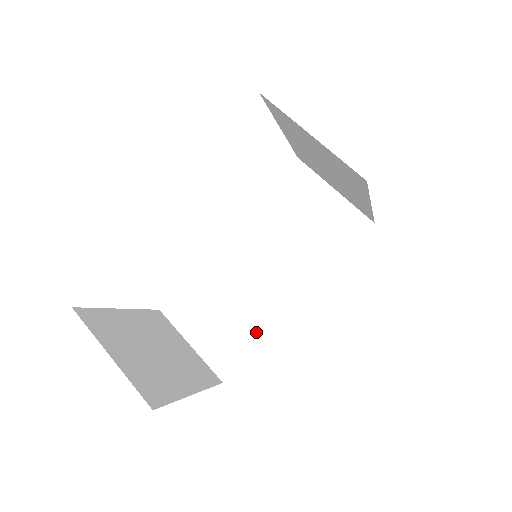
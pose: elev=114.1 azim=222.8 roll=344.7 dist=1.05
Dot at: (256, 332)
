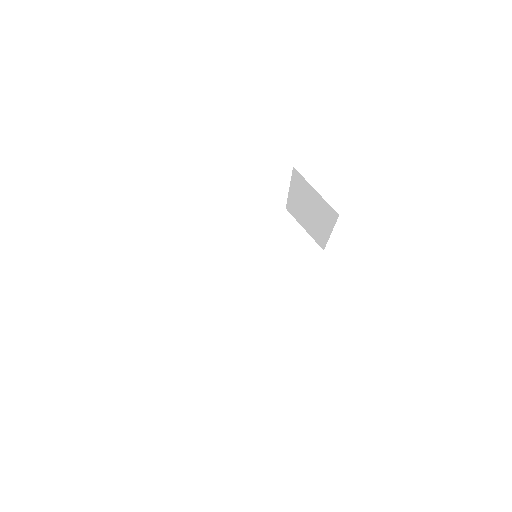
Dot at: (249, 299)
